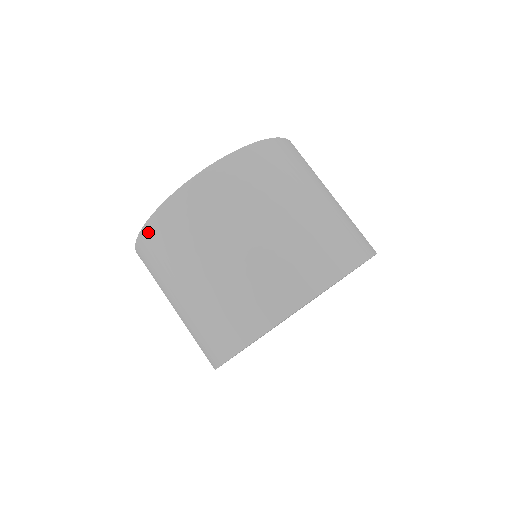
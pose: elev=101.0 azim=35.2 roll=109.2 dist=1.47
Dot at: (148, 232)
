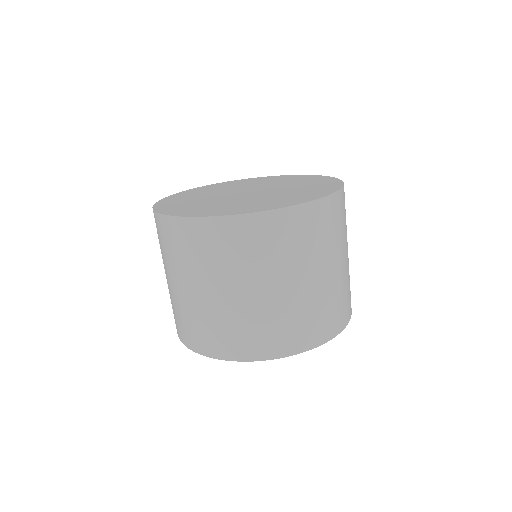
Dot at: (187, 225)
